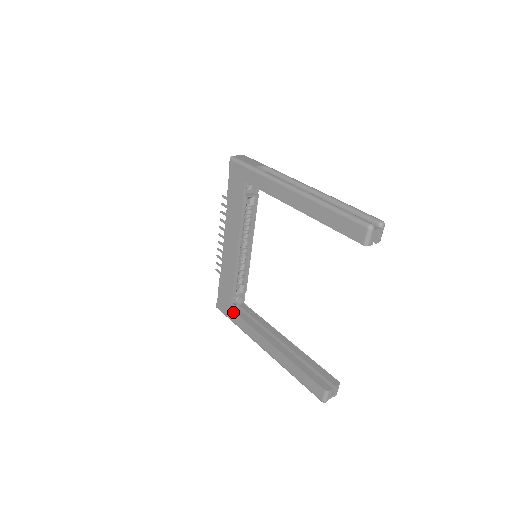
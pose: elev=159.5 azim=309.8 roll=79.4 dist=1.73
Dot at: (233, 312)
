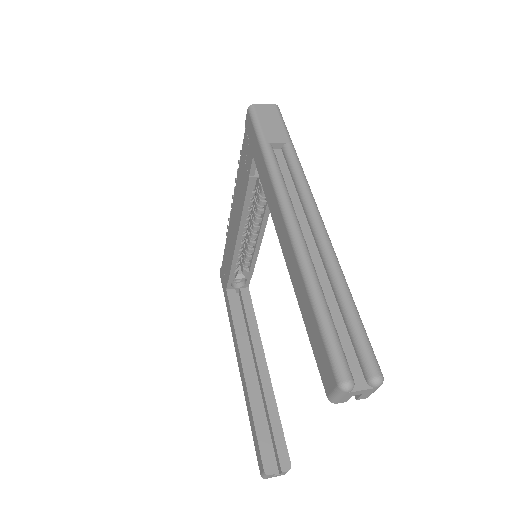
Dot at: (227, 296)
